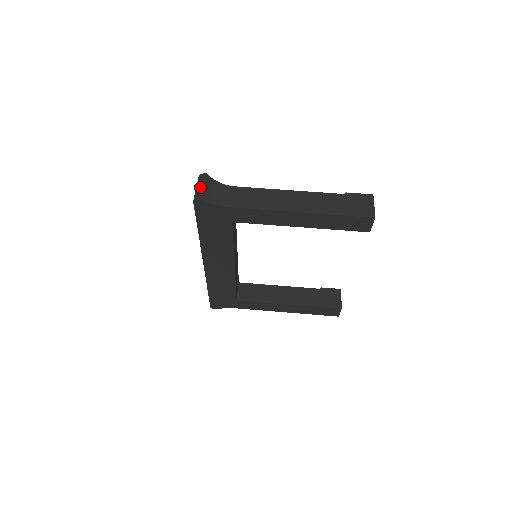
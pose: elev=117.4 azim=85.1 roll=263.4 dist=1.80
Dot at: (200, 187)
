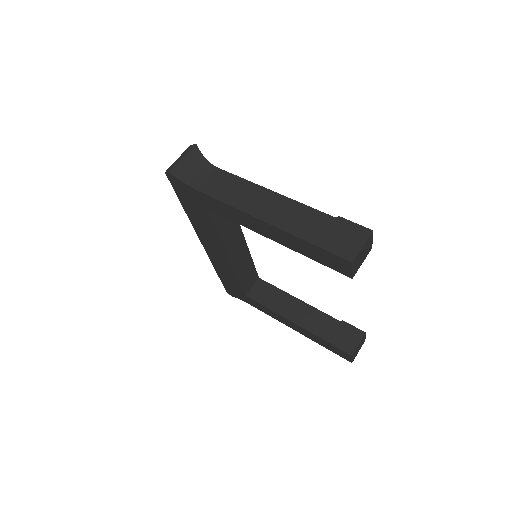
Dot at: (180, 158)
